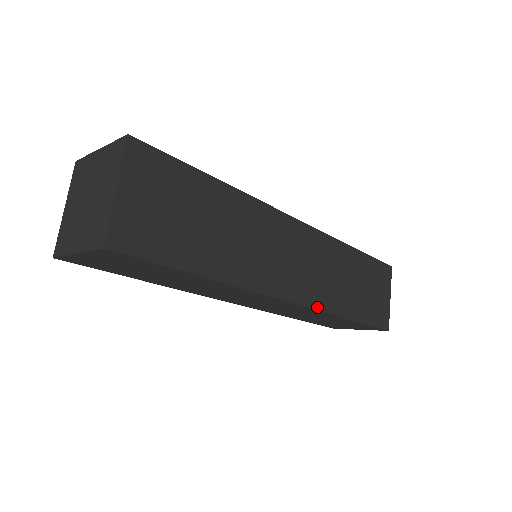
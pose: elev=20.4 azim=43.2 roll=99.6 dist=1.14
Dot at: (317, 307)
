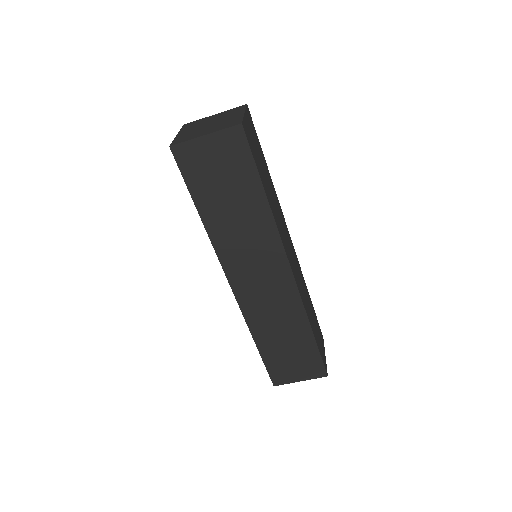
Dot at: (301, 296)
